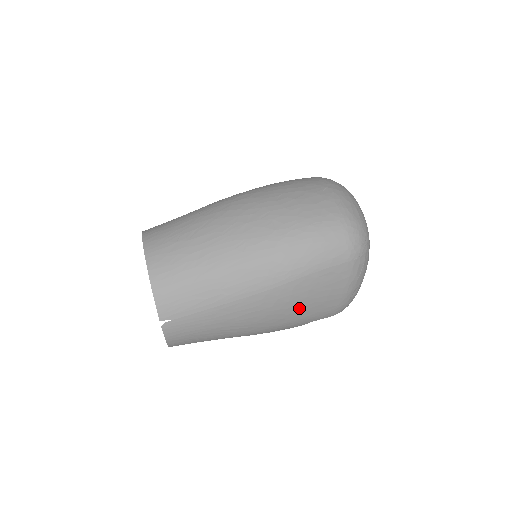
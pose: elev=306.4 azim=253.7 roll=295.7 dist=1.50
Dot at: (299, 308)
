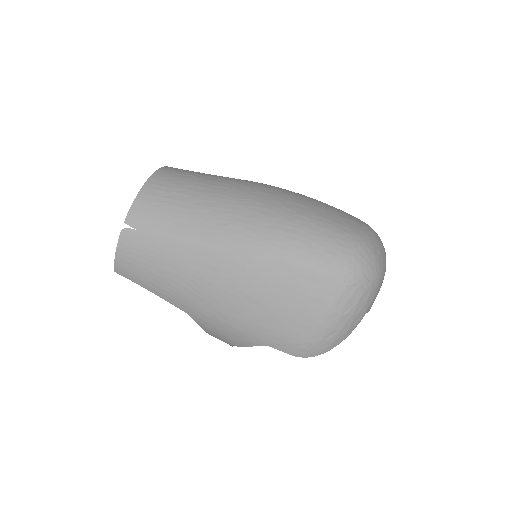
Dot at: (261, 305)
